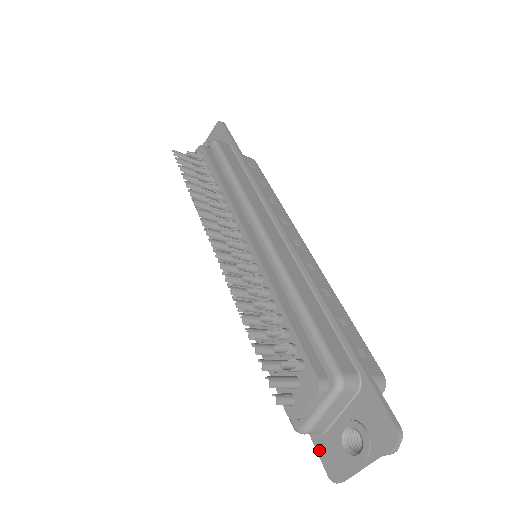
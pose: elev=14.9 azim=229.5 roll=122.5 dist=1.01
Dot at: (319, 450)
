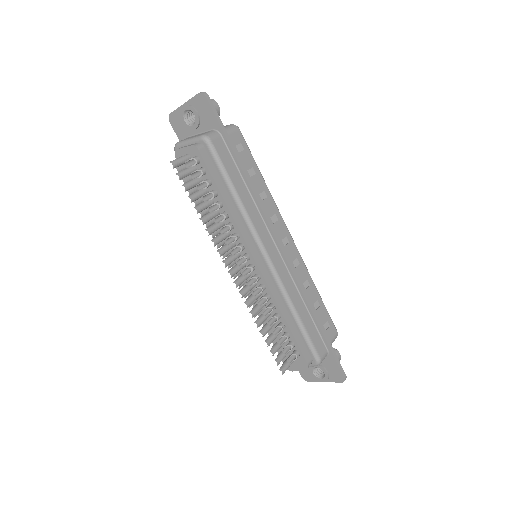
Dot at: occluded
